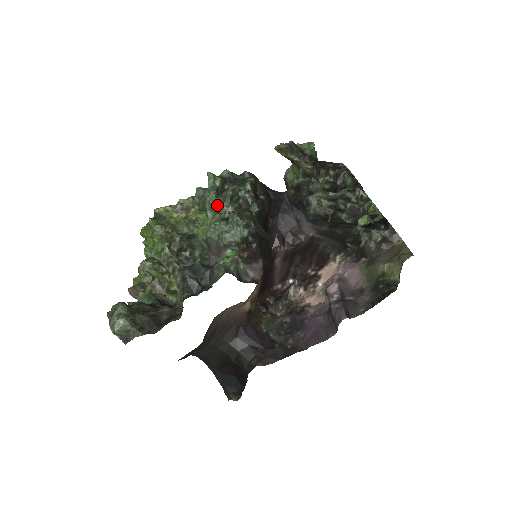
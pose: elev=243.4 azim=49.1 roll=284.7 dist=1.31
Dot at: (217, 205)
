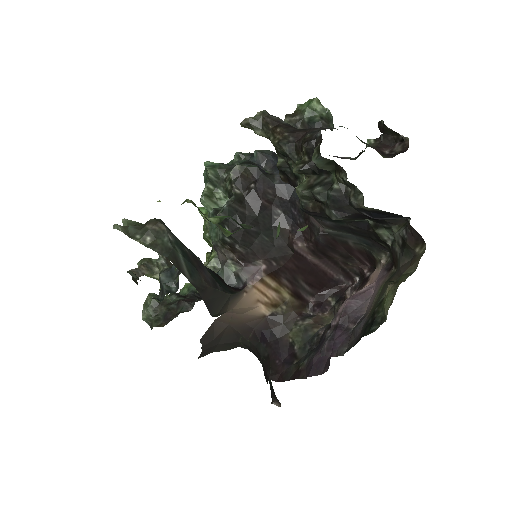
Dot at: (203, 201)
